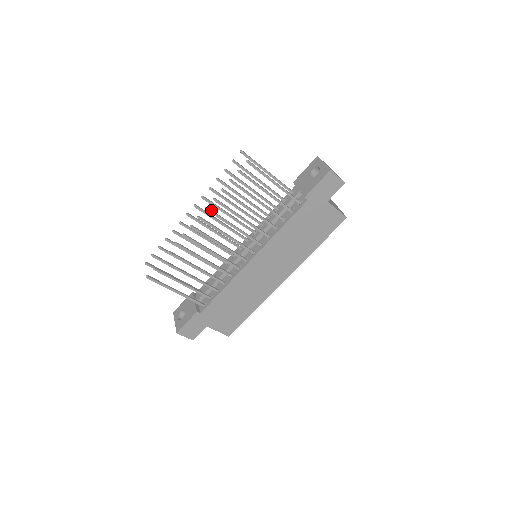
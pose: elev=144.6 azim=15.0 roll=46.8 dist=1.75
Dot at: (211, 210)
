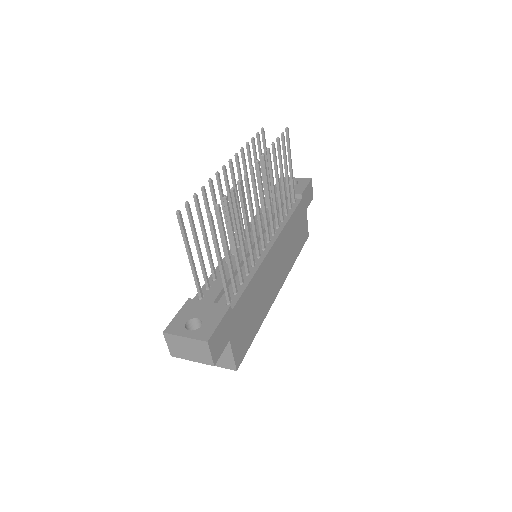
Dot at: (264, 160)
